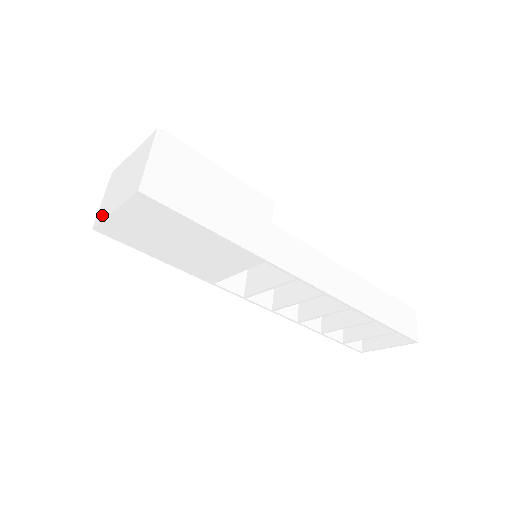
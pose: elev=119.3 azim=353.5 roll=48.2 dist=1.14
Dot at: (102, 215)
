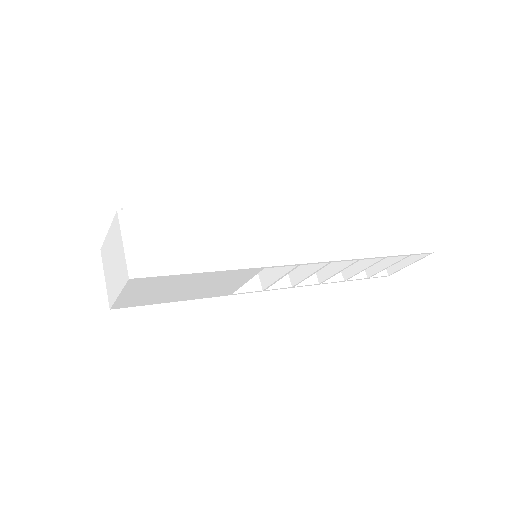
Dot at: (111, 297)
